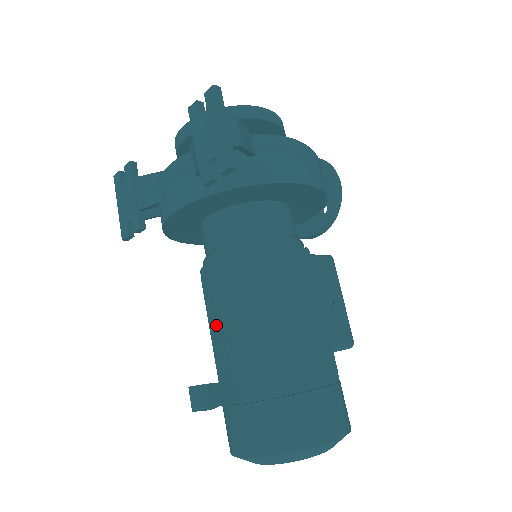
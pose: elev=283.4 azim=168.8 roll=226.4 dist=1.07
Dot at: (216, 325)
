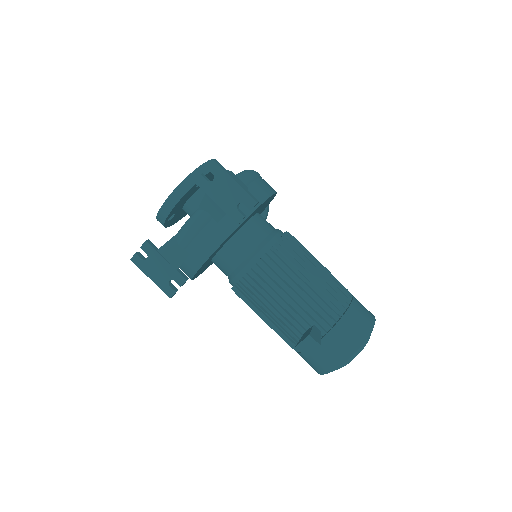
Dot at: (274, 308)
